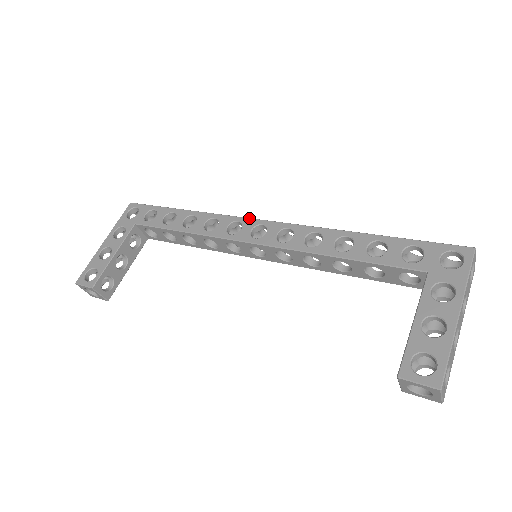
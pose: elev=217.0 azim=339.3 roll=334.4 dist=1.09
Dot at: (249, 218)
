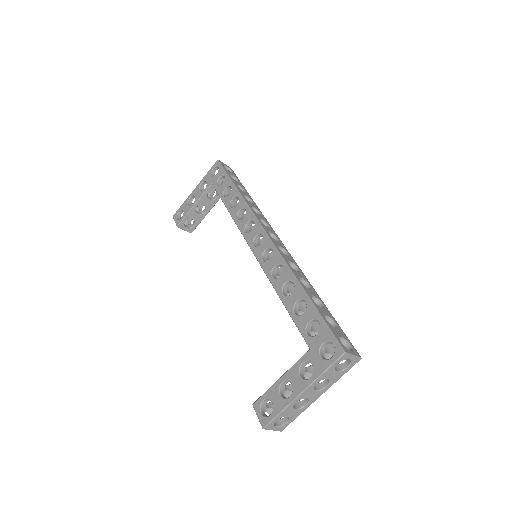
Dot at: (260, 224)
